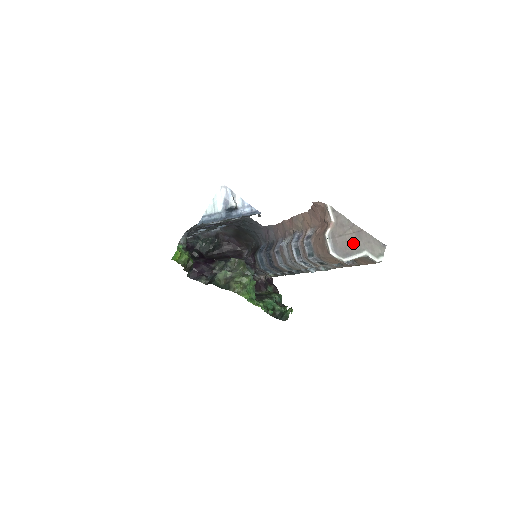
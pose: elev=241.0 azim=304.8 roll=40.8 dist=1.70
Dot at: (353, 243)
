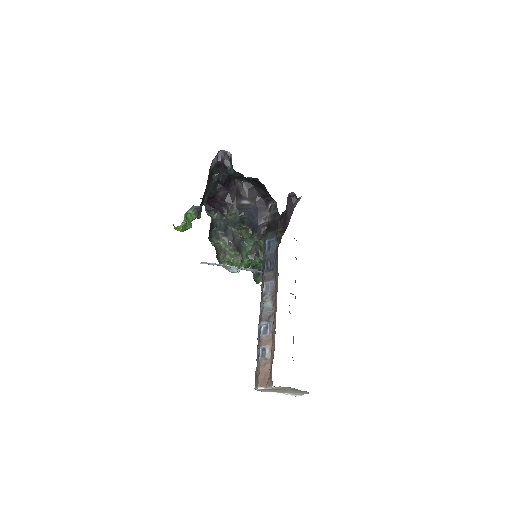
Dot at: (281, 390)
